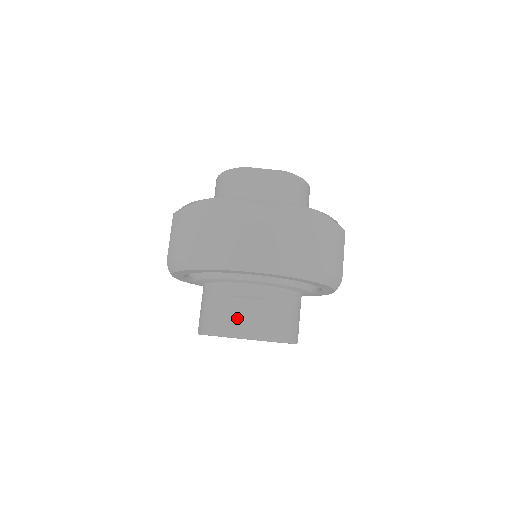
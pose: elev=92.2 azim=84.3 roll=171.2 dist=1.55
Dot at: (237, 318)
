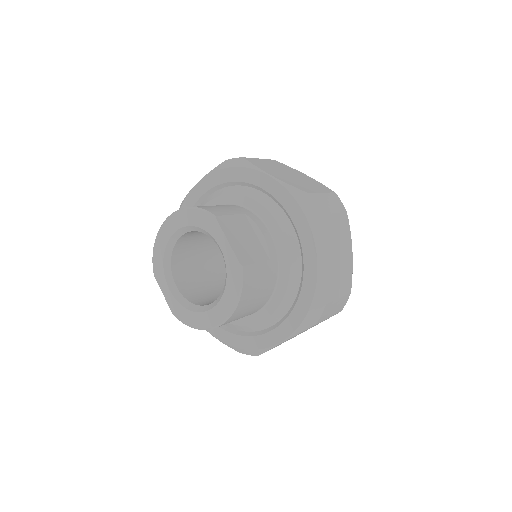
Dot at: (236, 226)
